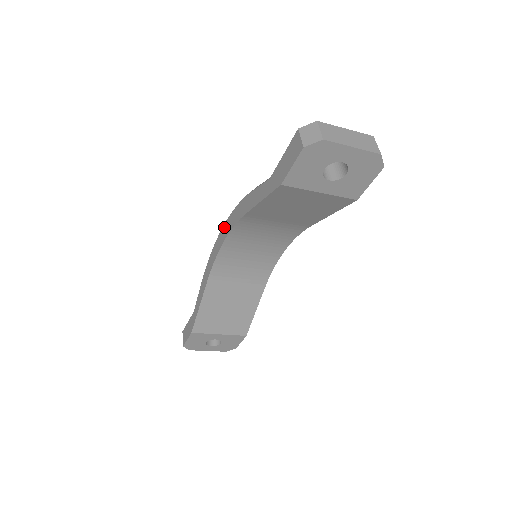
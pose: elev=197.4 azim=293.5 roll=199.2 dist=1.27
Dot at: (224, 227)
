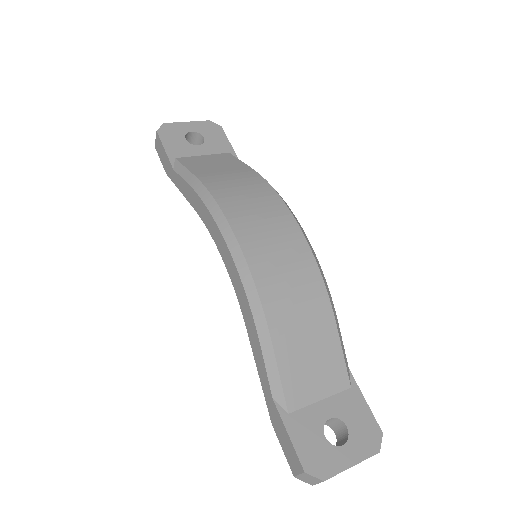
Dot at: (229, 256)
